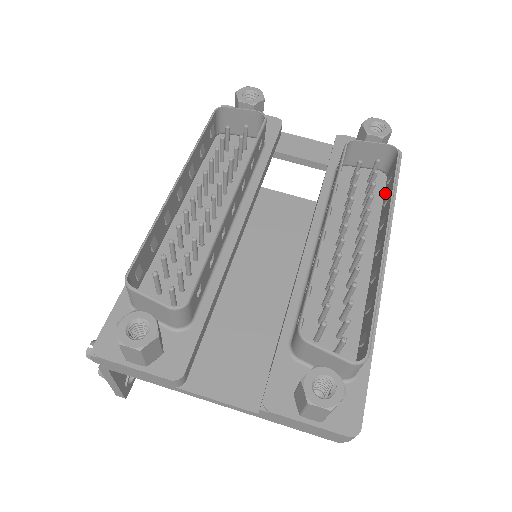
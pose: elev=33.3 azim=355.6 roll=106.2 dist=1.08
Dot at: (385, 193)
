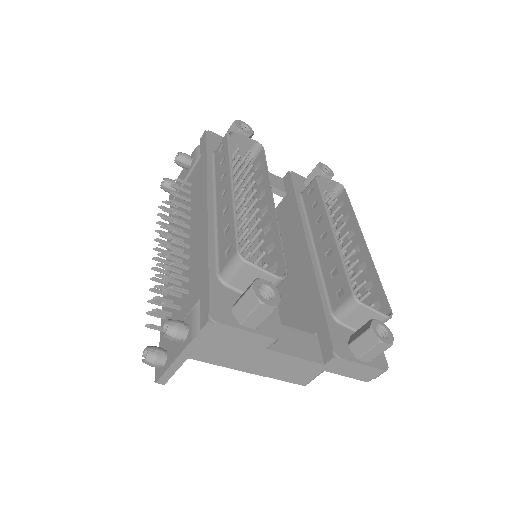
Dot at: (337, 216)
